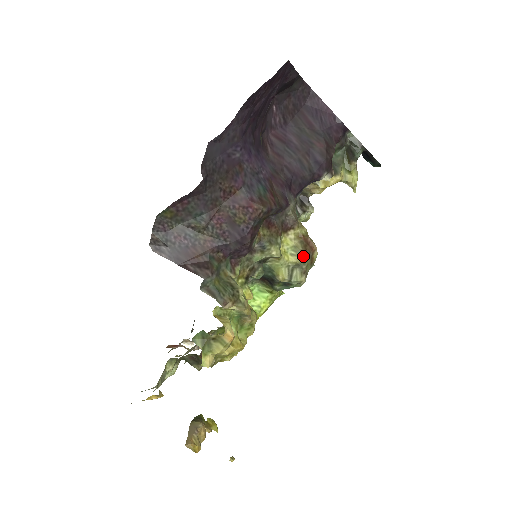
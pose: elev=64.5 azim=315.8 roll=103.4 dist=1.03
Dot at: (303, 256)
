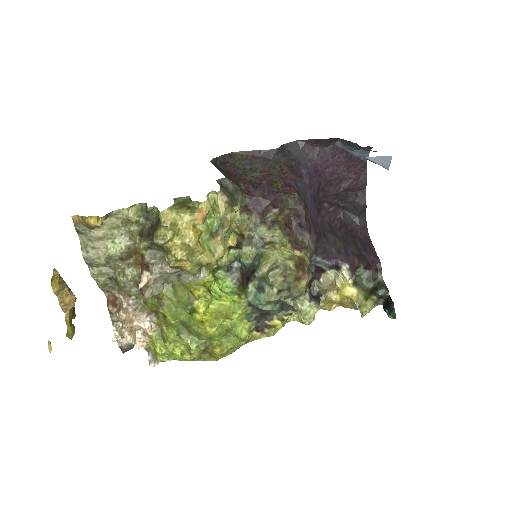
Dot at: (294, 264)
